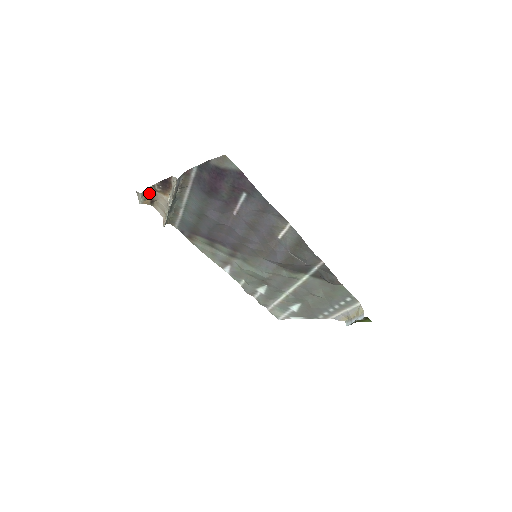
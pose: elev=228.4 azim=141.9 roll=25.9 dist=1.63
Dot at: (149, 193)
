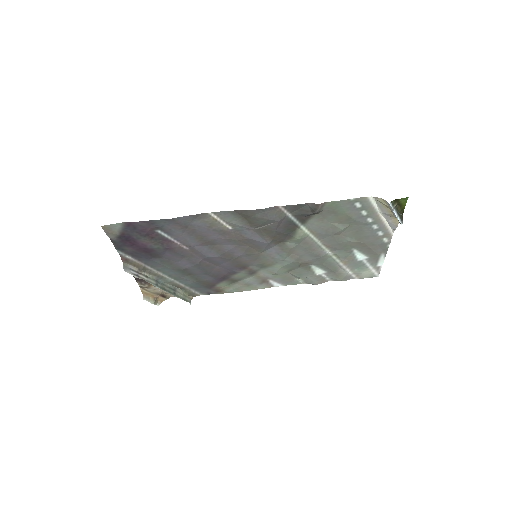
Dot at: (150, 294)
